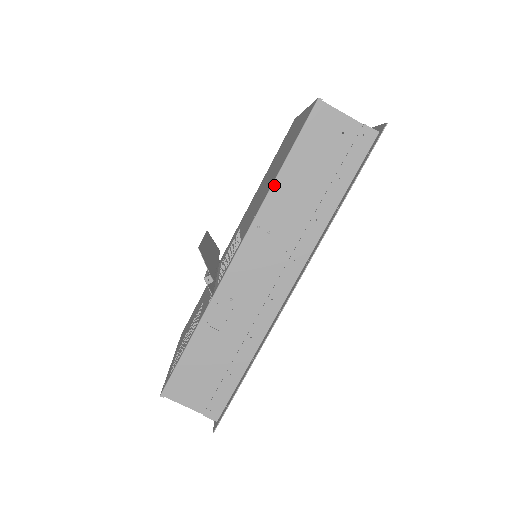
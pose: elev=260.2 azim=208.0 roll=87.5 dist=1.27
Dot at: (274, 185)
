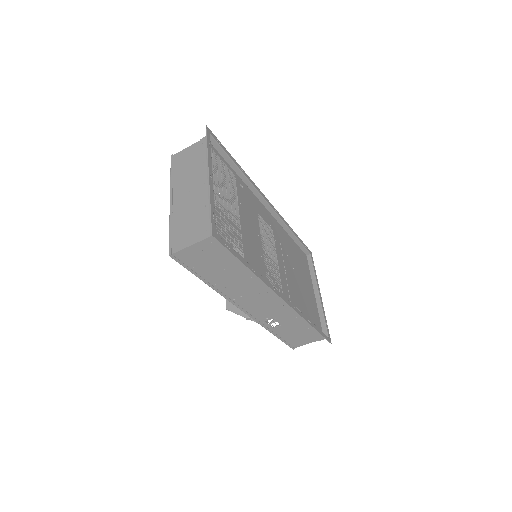
Dot at: (213, 288)
